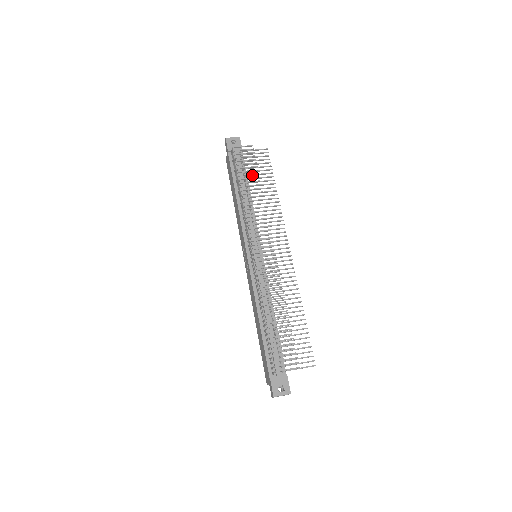
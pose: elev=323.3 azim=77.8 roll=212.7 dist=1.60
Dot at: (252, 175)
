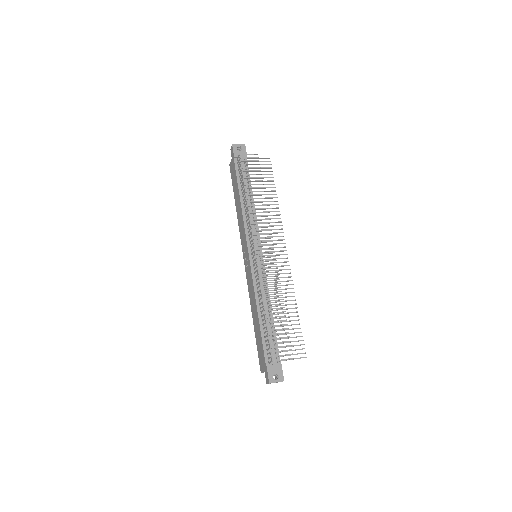
Dot at: occluded
